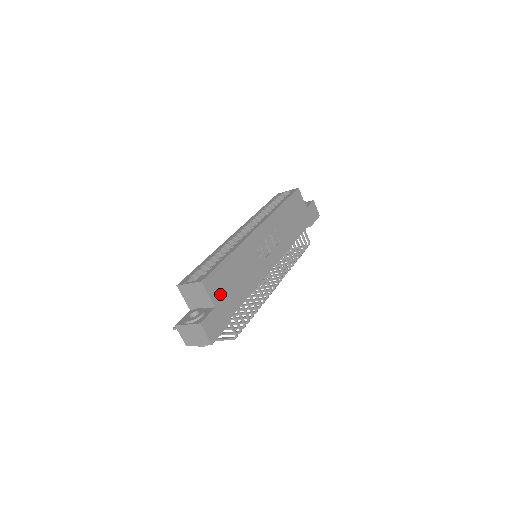
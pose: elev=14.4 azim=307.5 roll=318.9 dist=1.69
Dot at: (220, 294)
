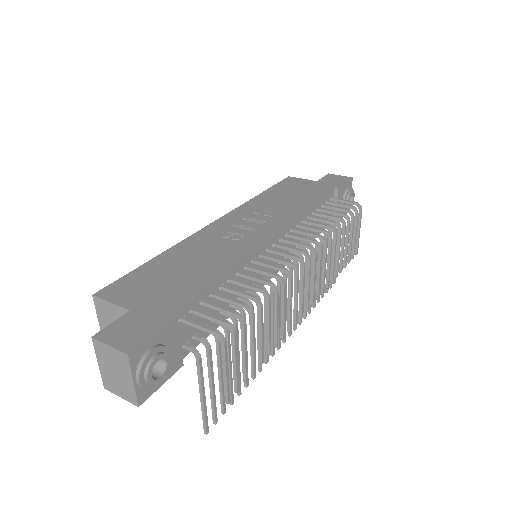
Dot at: (141, 295)
